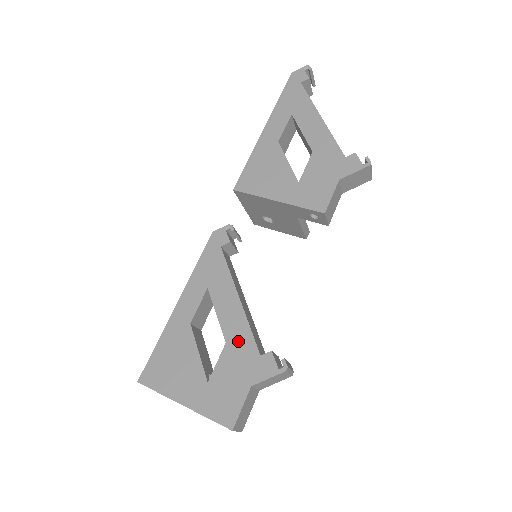
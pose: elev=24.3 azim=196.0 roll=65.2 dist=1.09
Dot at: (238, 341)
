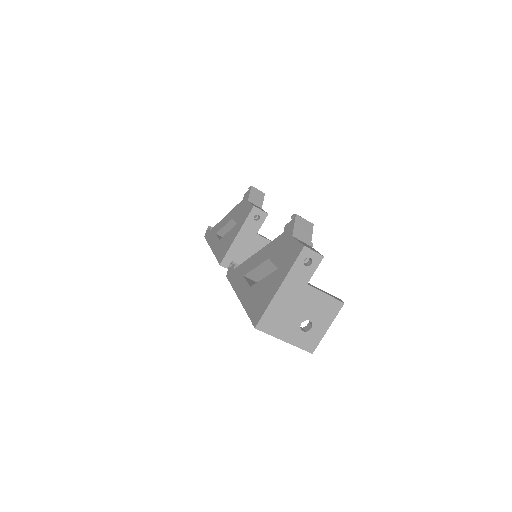
Dot at: (272, 250)
